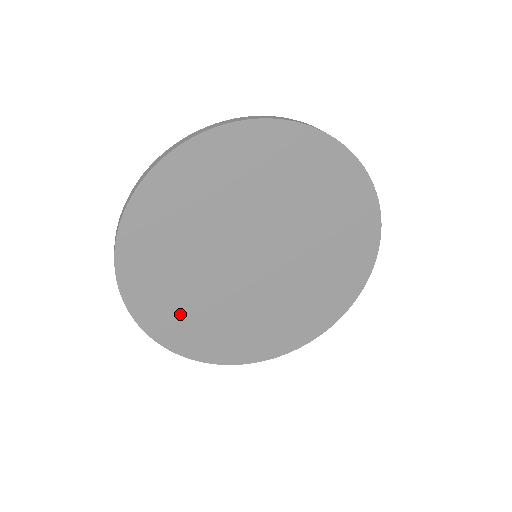
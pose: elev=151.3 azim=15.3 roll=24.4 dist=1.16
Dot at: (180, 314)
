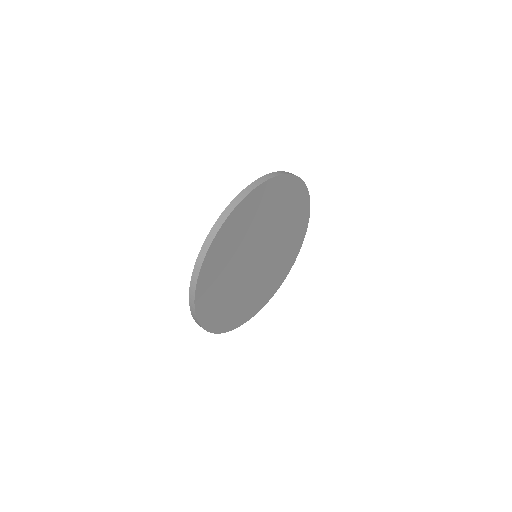
Dot at: (221, 309)
